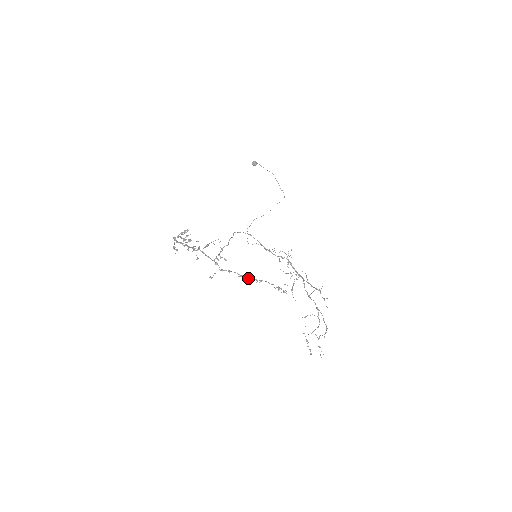
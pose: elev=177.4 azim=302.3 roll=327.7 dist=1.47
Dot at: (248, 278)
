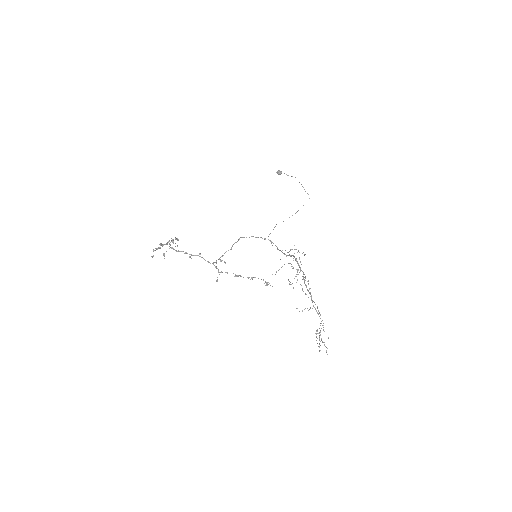
Dot at: (243, 277)
